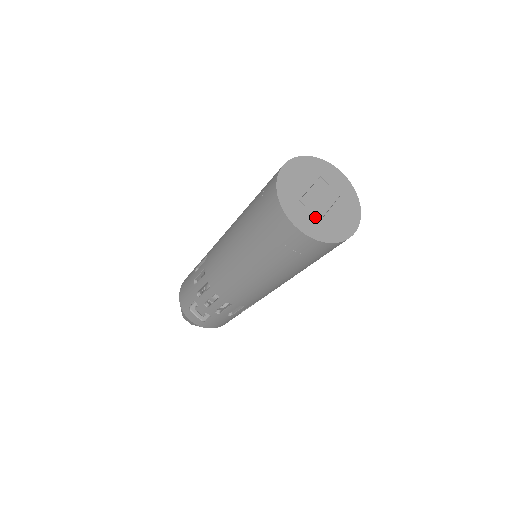
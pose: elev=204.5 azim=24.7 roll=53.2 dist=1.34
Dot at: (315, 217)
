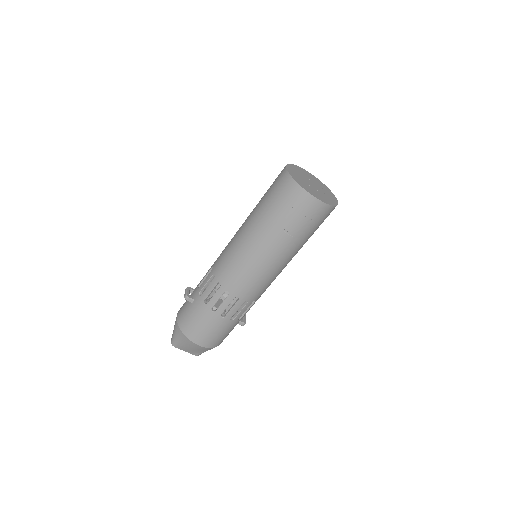
Dot at: (301, 179)
